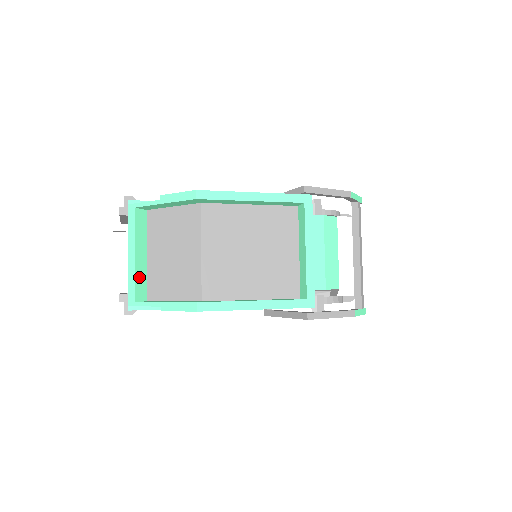
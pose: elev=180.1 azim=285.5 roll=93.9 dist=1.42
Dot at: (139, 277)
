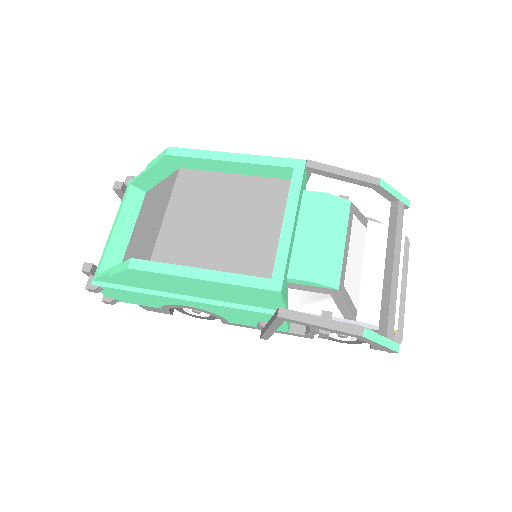
Dot at: (113, 252)
